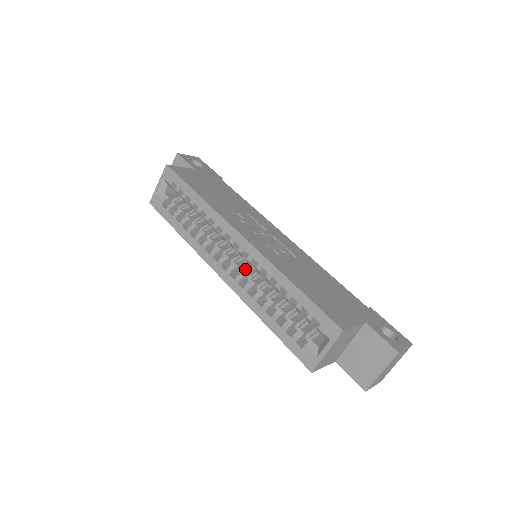
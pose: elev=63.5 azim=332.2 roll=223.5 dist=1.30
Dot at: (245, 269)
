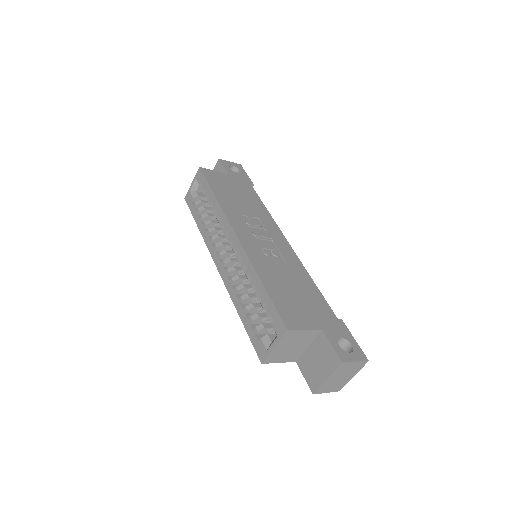
Dot at: (238, 265)
